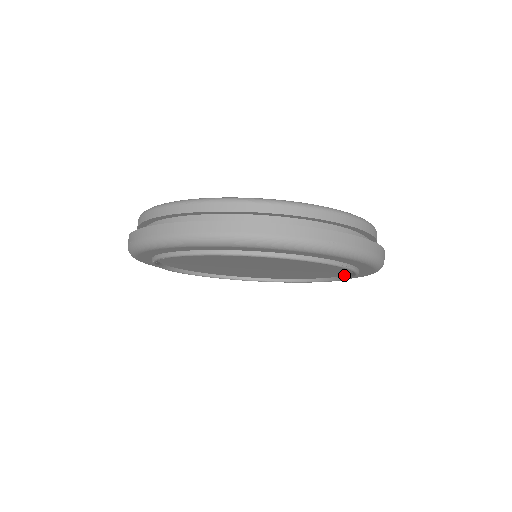
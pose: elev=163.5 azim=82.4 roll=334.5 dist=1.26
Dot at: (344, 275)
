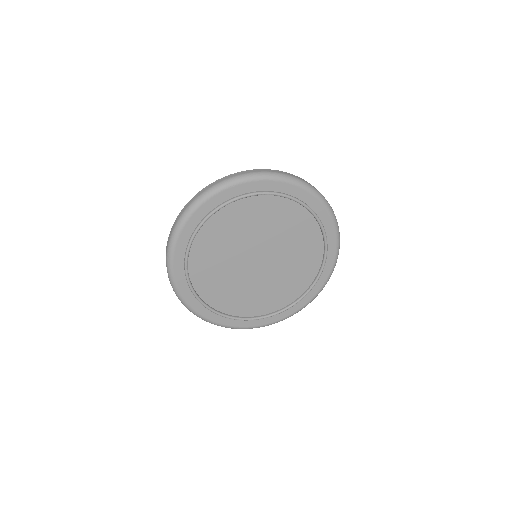
Dot at: (308, 288)
